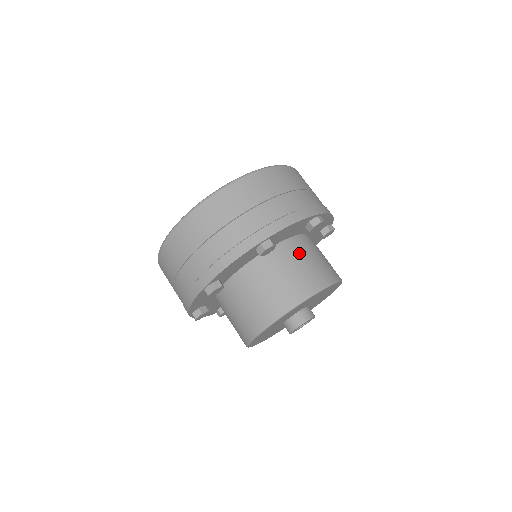
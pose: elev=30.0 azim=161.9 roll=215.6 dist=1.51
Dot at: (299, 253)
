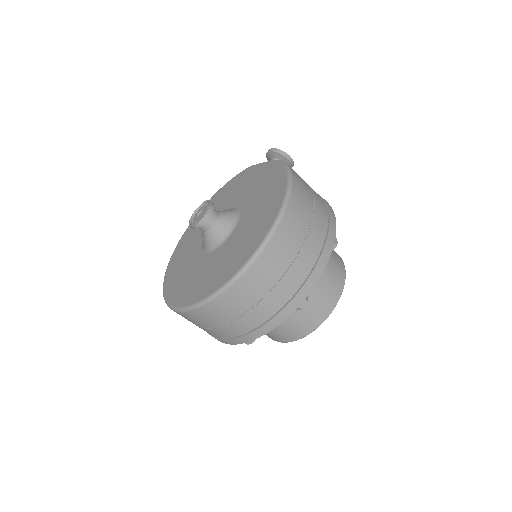
Dot at: occluded
